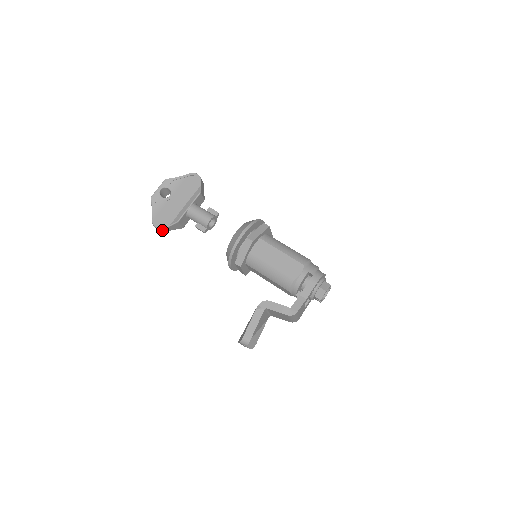
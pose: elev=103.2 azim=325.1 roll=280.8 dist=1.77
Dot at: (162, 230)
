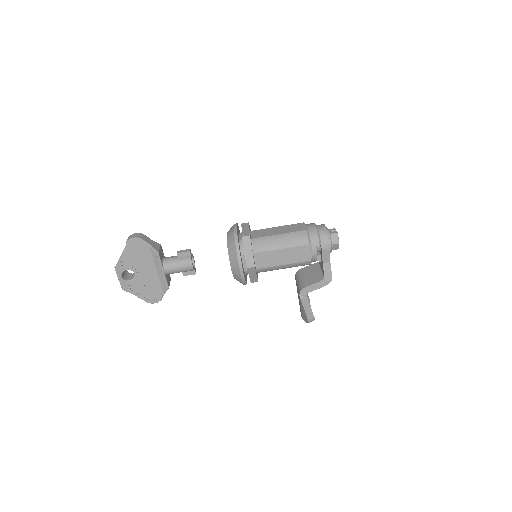
Dot at: occluded
